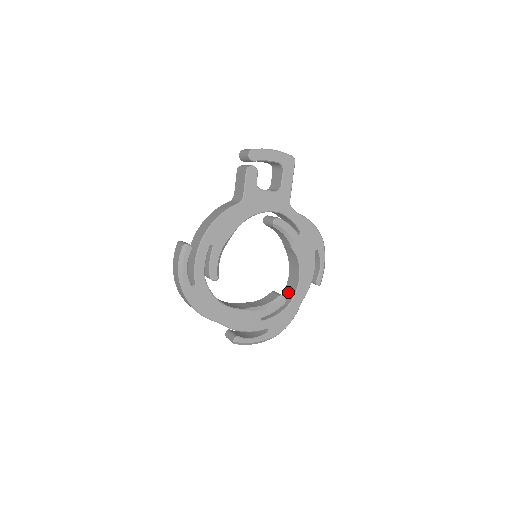
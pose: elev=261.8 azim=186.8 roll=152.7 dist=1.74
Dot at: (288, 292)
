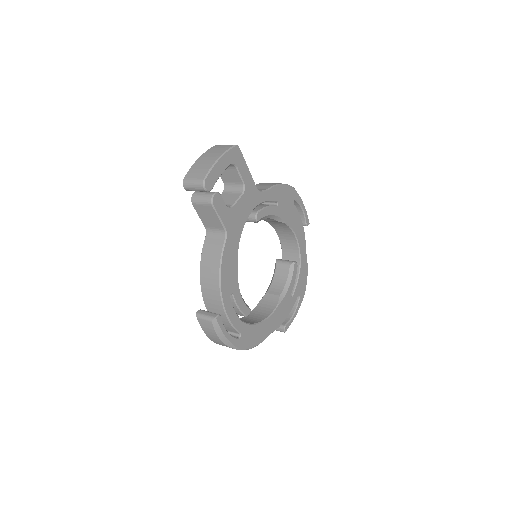
Dot at: (289, 251)
